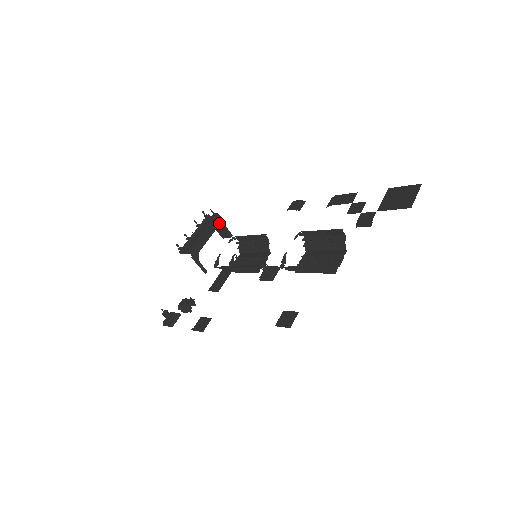
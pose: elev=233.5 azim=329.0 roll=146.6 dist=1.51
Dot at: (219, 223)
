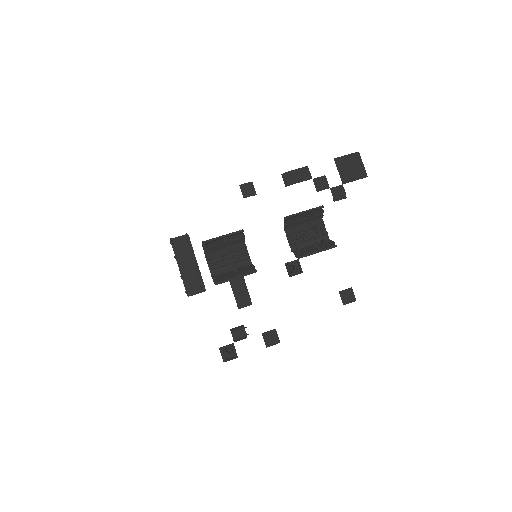
Dot at: occluded
